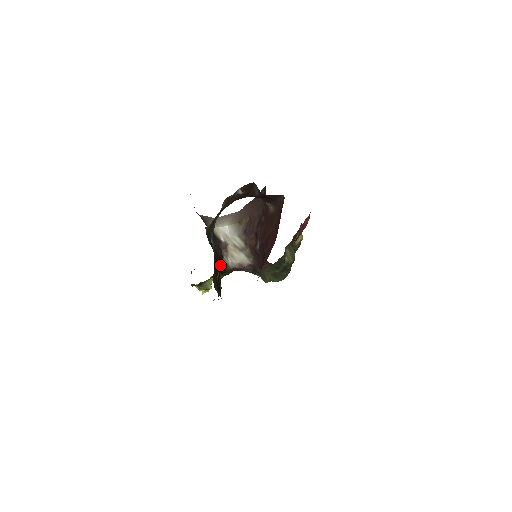
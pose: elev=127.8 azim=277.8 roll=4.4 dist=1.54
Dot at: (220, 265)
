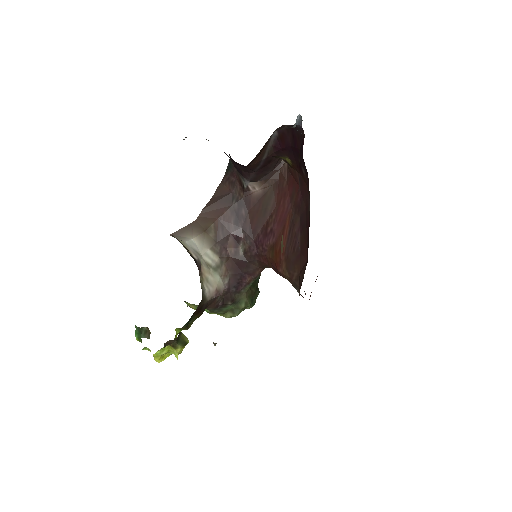
Dot at: occluded
